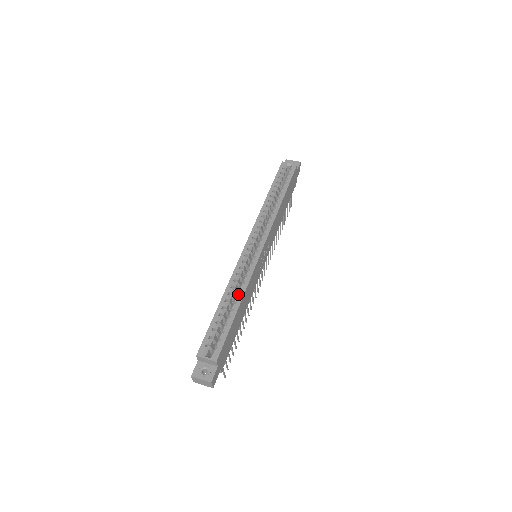
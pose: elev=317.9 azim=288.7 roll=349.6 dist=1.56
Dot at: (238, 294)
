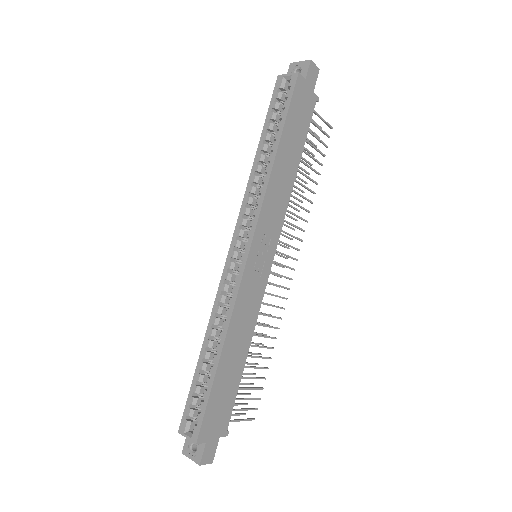
Dot at: (219, 338)
